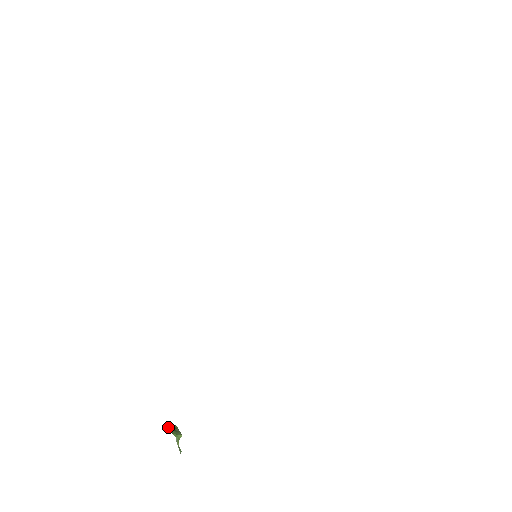
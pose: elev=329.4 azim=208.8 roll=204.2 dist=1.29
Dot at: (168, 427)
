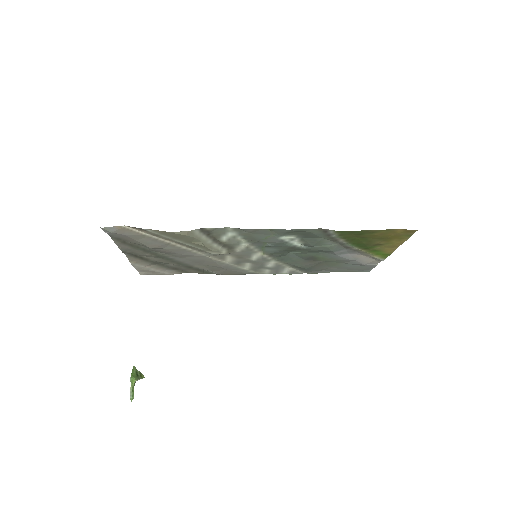
Dot at: (137, 370)
